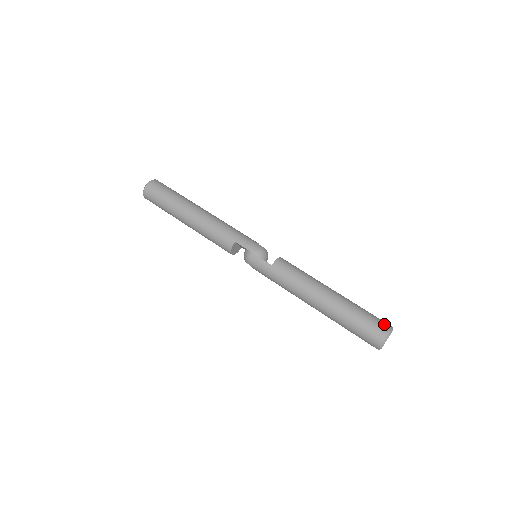
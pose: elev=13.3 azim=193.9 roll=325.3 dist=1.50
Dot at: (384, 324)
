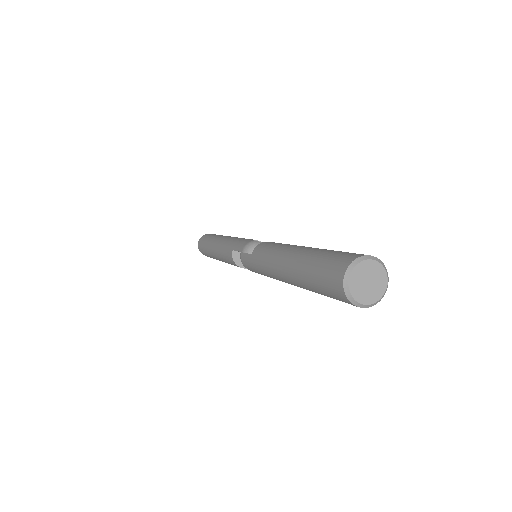
Dot at: (349, 256)
